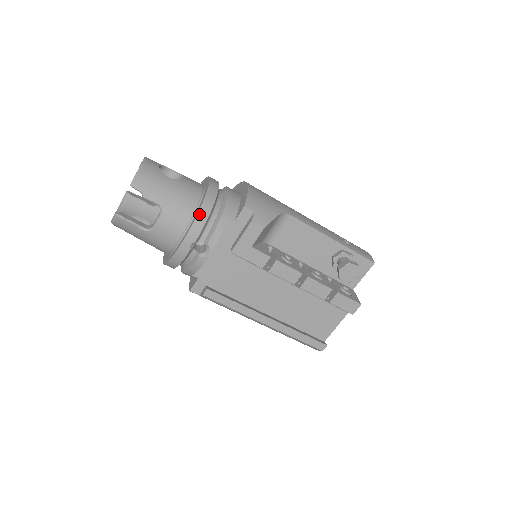
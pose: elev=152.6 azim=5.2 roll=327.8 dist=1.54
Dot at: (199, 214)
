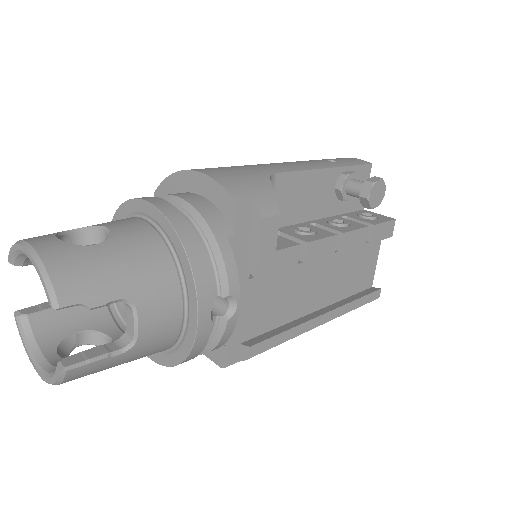
Dot at: (192, 264)
